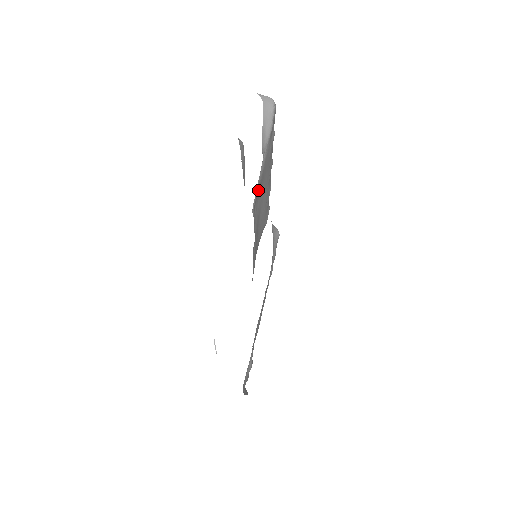
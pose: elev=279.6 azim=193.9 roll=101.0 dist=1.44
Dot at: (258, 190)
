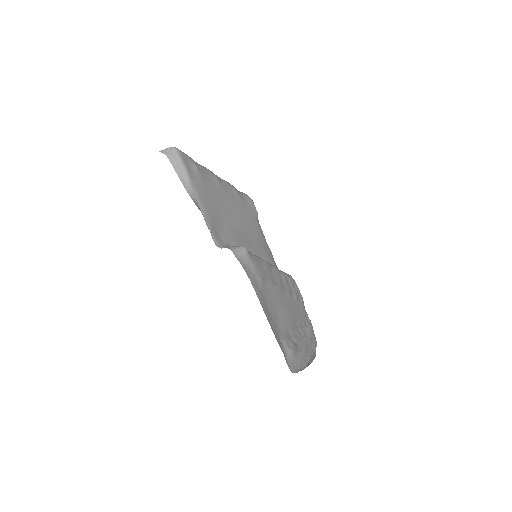
Dot at: (211, 223)
